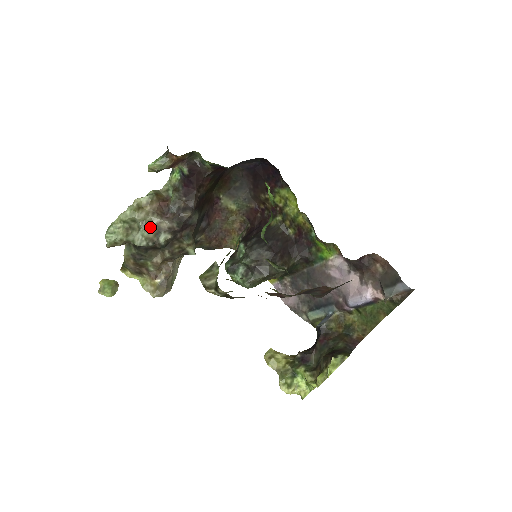
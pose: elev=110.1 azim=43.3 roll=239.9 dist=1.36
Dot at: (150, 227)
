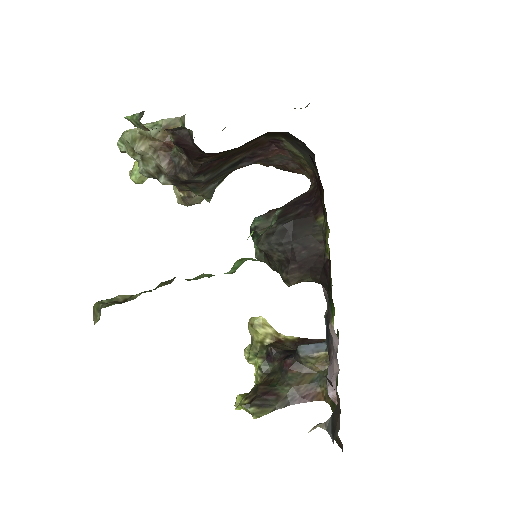
Dot at: (150, 164)
